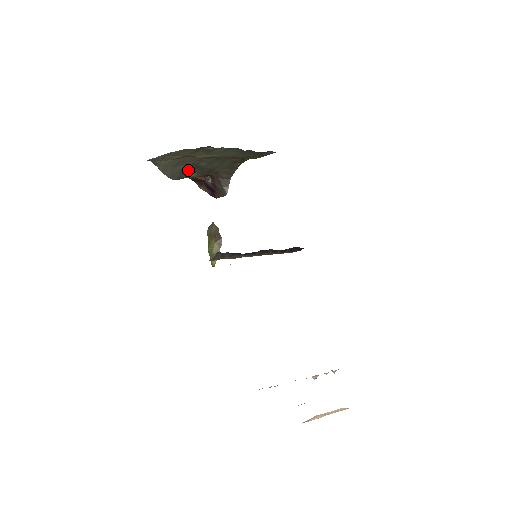
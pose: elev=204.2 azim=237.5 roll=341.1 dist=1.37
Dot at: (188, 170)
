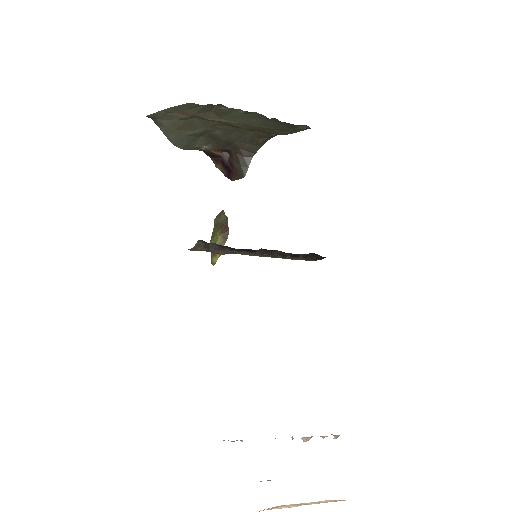
Dot at: (200, 139)
